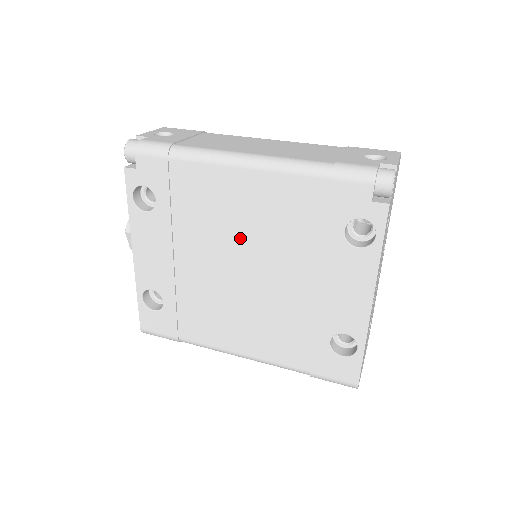
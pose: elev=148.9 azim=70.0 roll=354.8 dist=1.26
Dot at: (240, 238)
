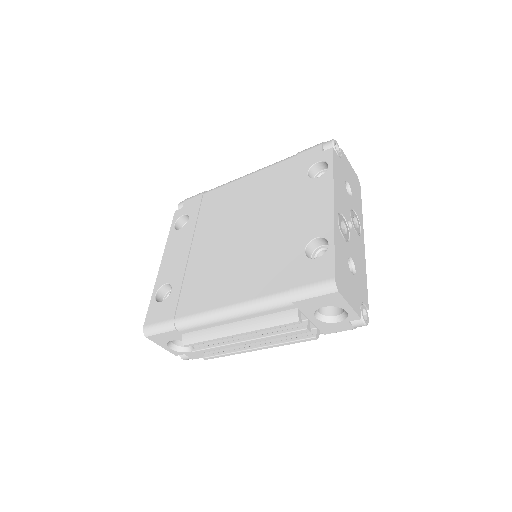
Dot at: (240, 214)
